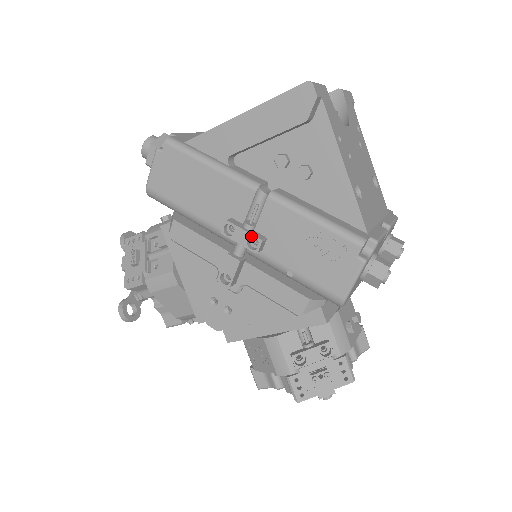
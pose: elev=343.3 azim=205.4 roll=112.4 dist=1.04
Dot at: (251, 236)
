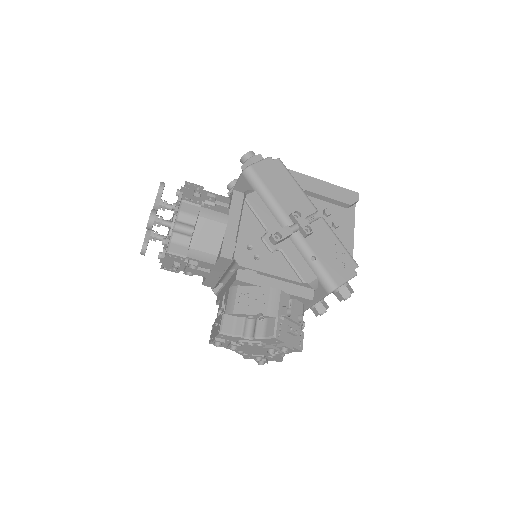
Dot at: (309, 225)
